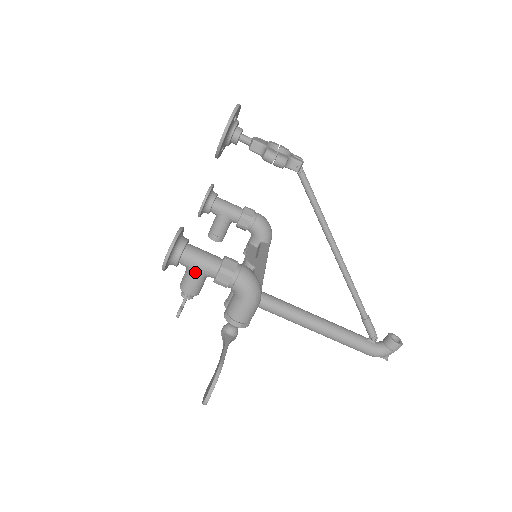
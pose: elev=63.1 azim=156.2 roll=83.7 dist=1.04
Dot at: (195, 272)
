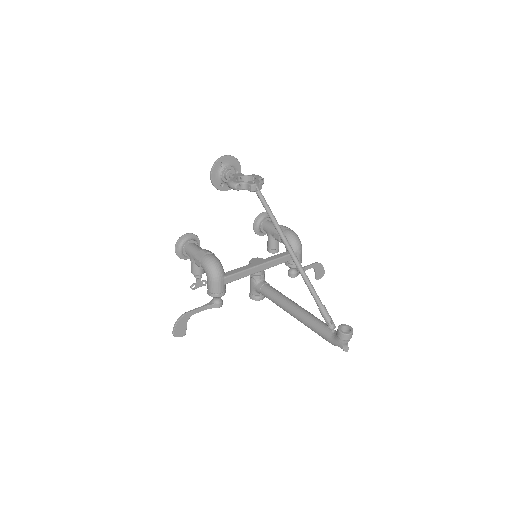
Dot at: (191, 259)
